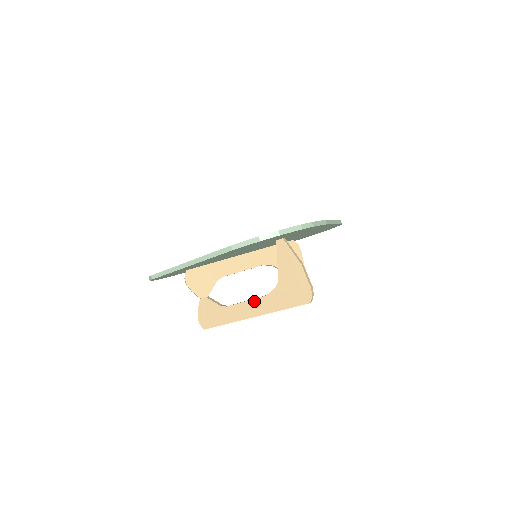
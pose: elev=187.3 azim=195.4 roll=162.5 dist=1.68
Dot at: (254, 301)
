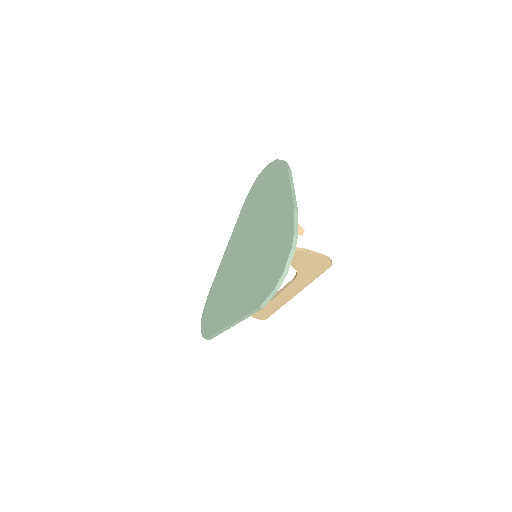
Dot at: (288, 288)
